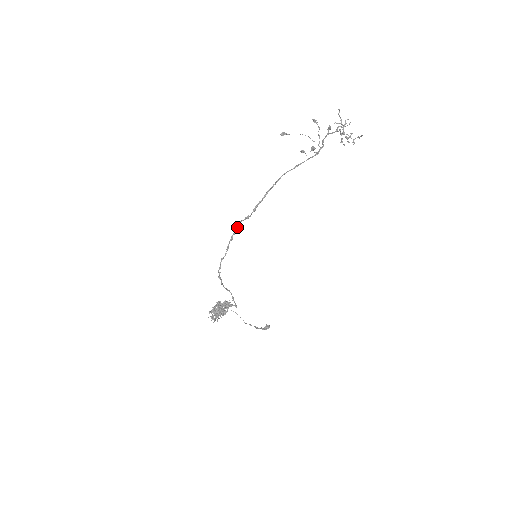
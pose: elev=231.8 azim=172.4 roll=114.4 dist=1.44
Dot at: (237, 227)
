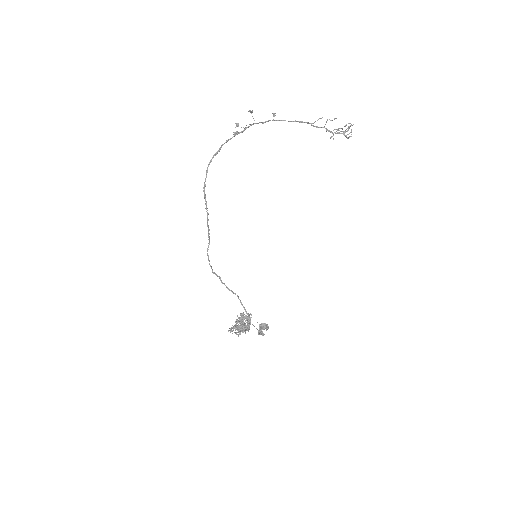
Dot at: (207, 214)
